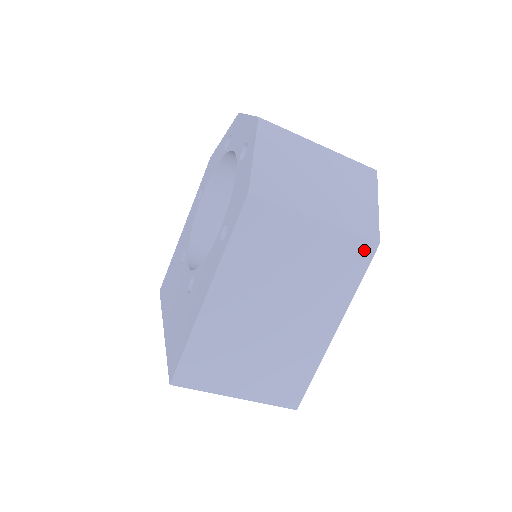
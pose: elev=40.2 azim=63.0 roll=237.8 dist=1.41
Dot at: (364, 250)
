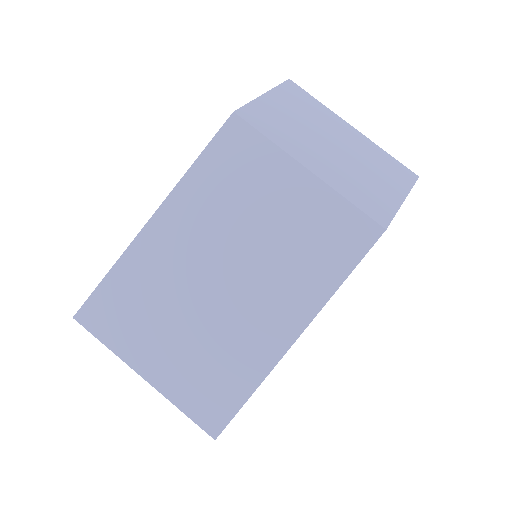
Dot at: (362, 231)
